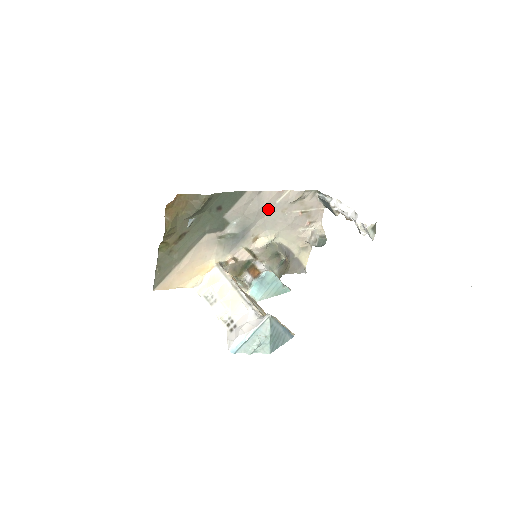
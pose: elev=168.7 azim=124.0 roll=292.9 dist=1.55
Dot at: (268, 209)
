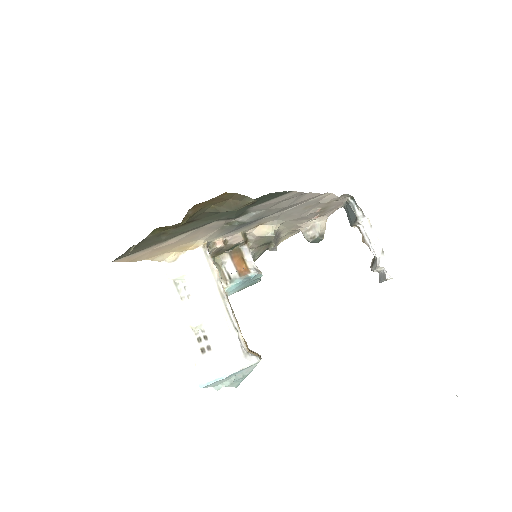
Dot at: (295, 205)
